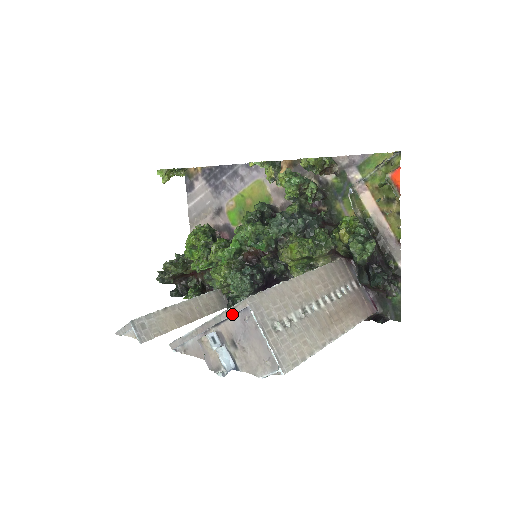
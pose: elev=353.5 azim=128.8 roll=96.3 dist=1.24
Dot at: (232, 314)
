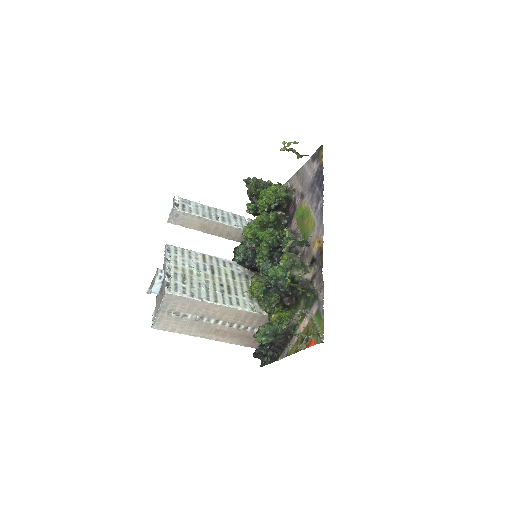
Dot at: (164, 286)
